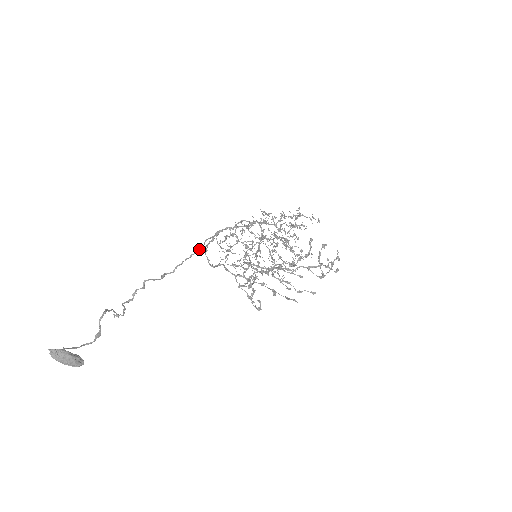
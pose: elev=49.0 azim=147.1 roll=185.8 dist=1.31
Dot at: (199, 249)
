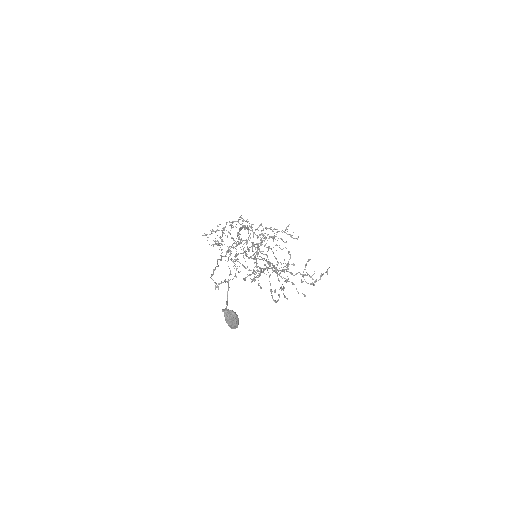
Dot at: occluded
